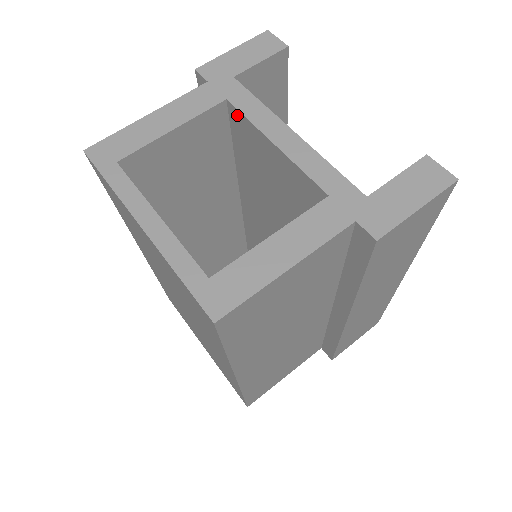
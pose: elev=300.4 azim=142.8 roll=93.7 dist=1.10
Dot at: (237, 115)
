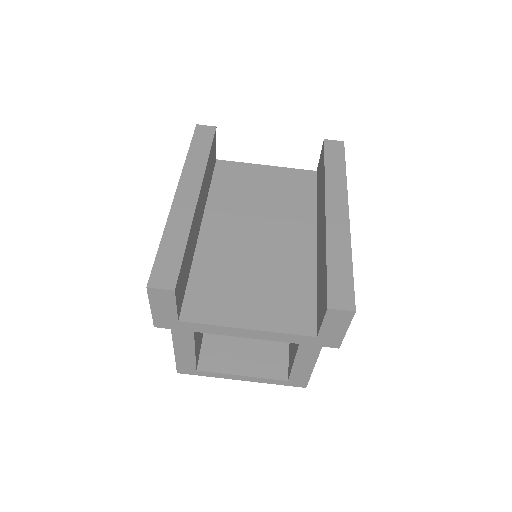
Dot at: occluded
